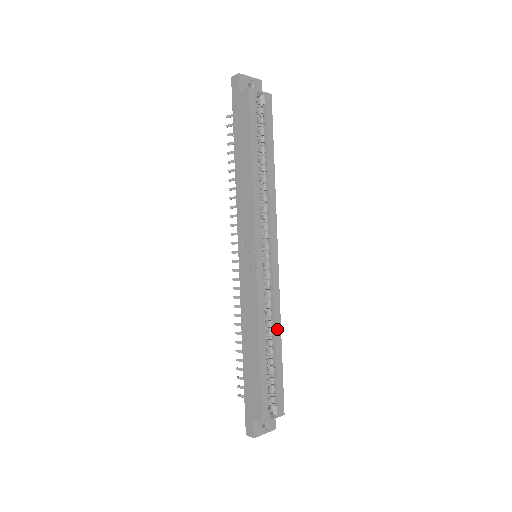
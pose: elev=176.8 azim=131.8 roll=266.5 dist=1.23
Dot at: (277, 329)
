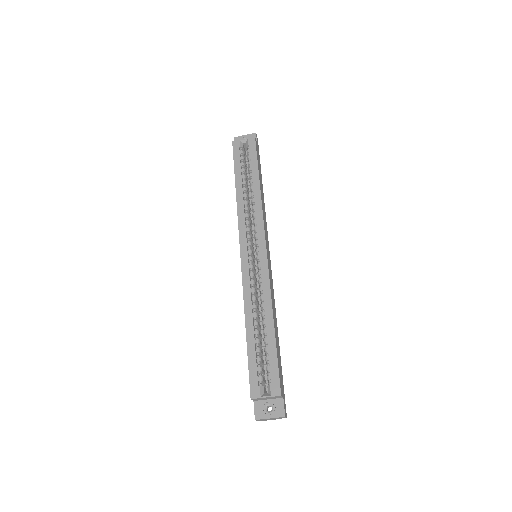
Dot at: (268, 311)
